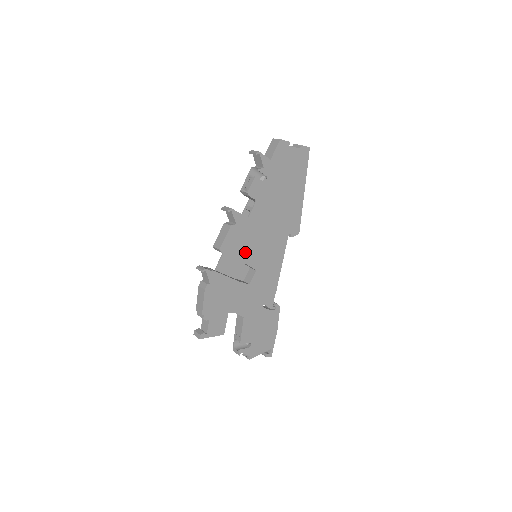
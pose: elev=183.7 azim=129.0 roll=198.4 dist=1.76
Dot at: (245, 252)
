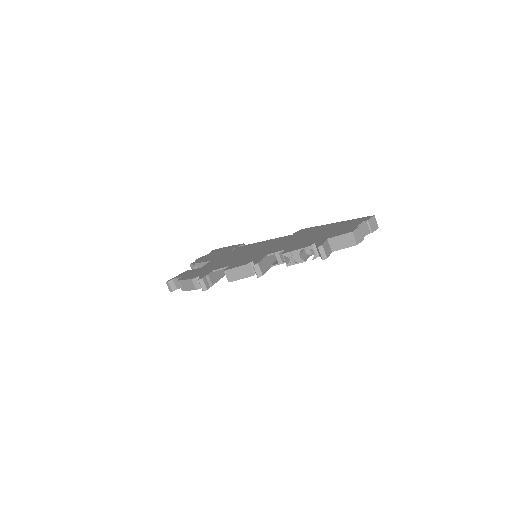
Dot at: occluded
